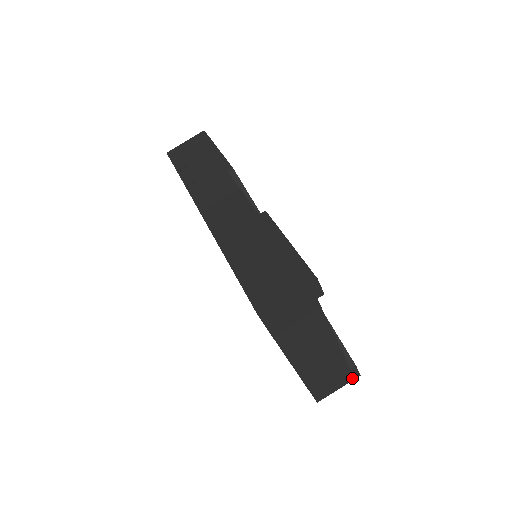
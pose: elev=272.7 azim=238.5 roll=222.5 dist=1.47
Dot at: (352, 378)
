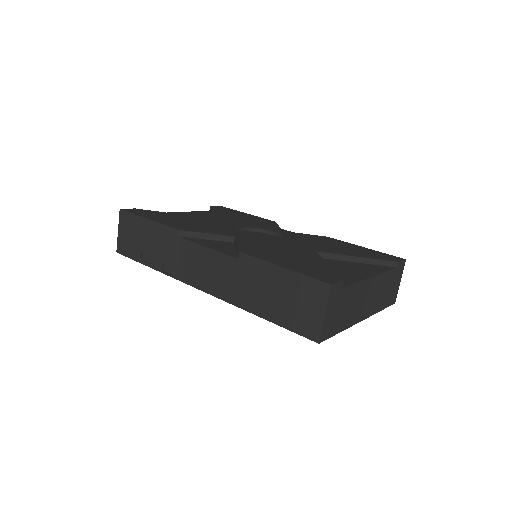
Dot at: (402, 268)
